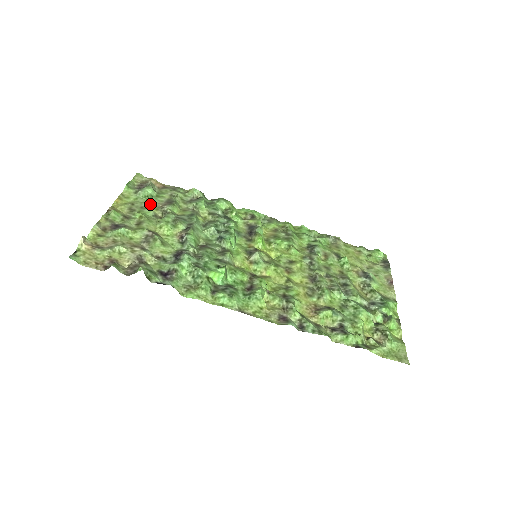
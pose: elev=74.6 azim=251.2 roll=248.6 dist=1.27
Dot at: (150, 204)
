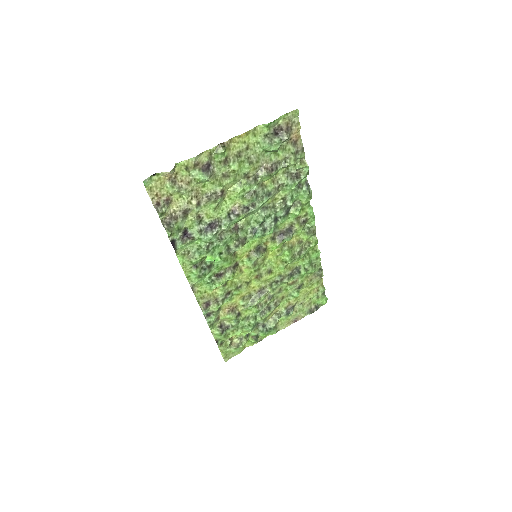
Dot at: (258, 160)
